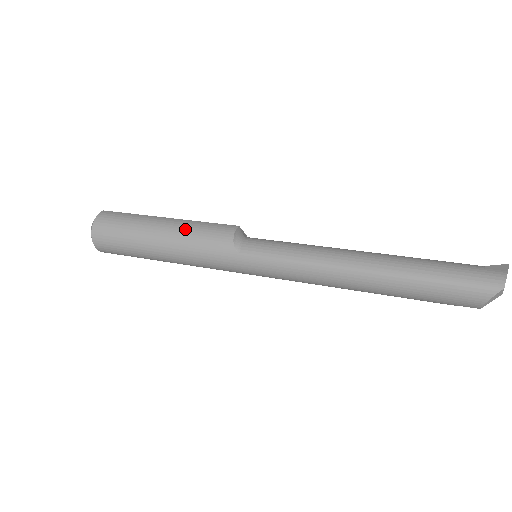
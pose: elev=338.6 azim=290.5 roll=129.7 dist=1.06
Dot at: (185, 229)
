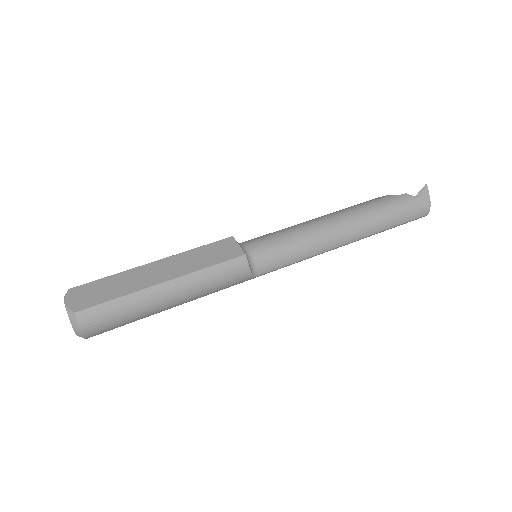
Dot at: (200, 287)
